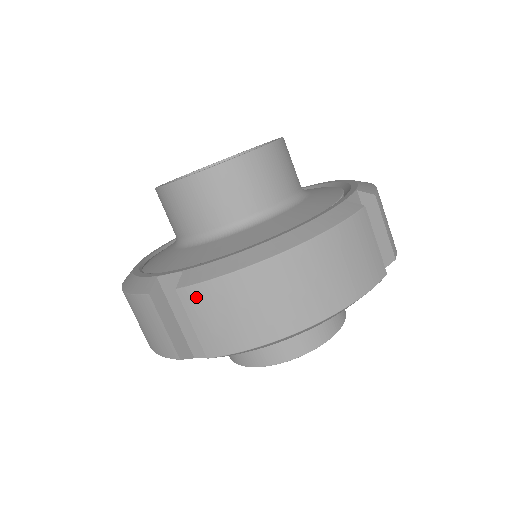
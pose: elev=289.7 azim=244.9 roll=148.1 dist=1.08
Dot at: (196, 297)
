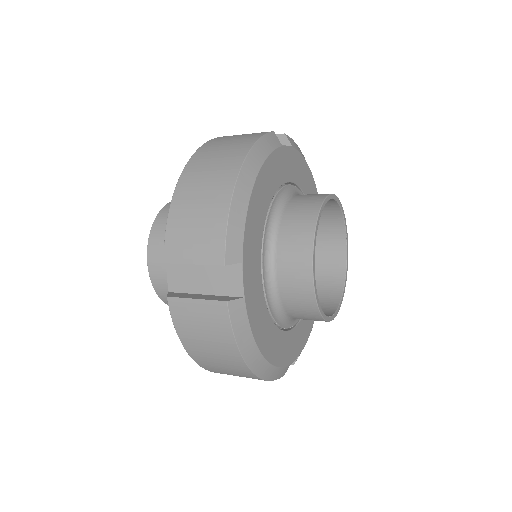
Dot at: (173, 247)
